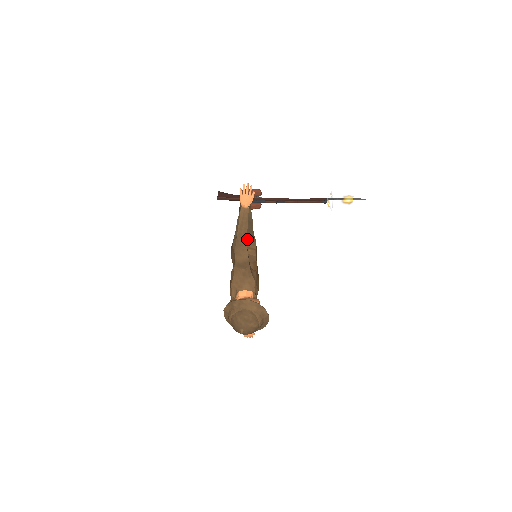
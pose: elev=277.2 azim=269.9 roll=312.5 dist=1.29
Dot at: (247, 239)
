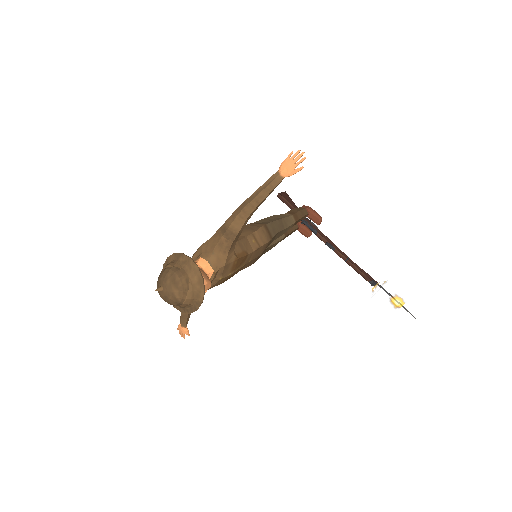
Dot at: (262, 231)
